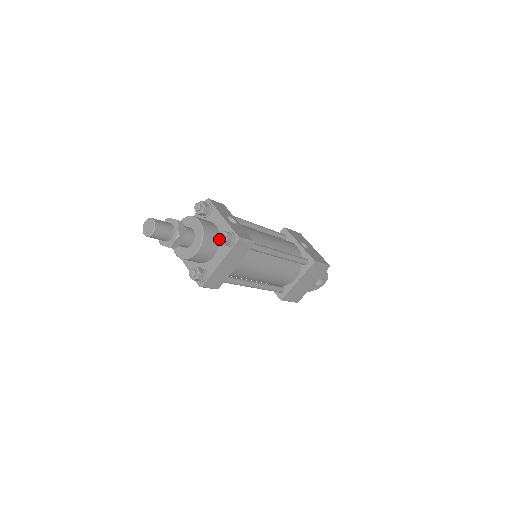
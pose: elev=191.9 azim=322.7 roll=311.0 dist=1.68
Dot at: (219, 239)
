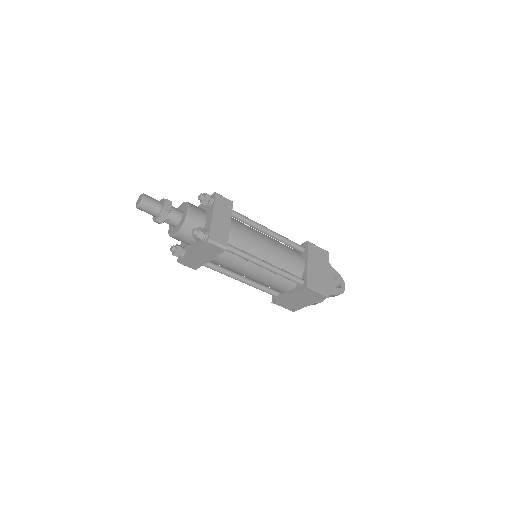
Dot at: (200, 196)
